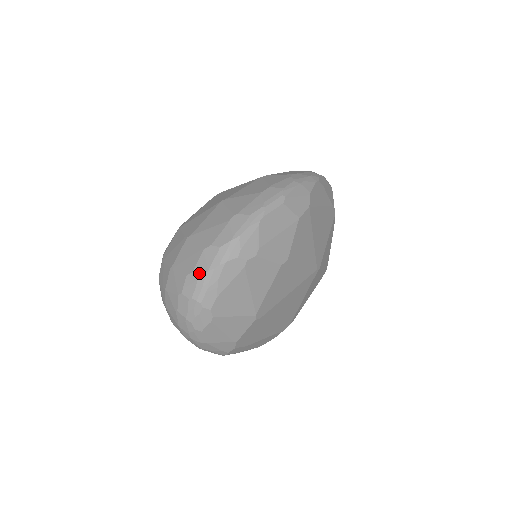
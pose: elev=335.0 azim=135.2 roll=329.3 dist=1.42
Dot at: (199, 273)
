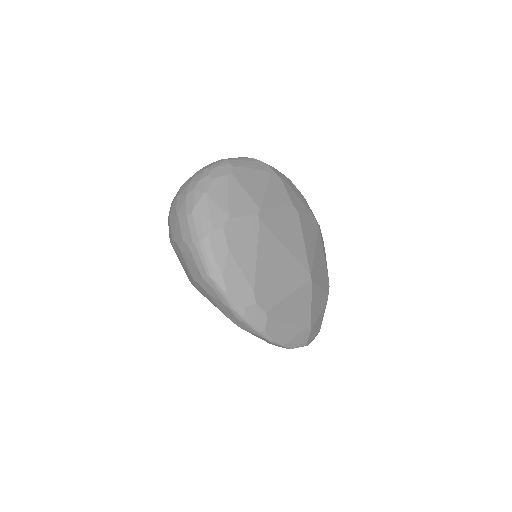
Dot at: occluded
